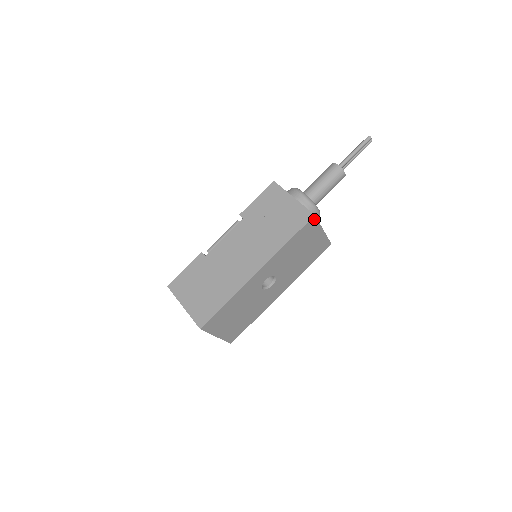
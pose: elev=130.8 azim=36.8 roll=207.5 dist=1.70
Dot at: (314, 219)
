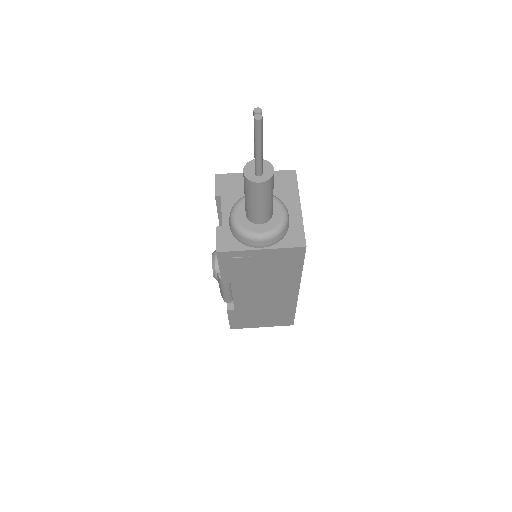
Dot at: (305, 243)
